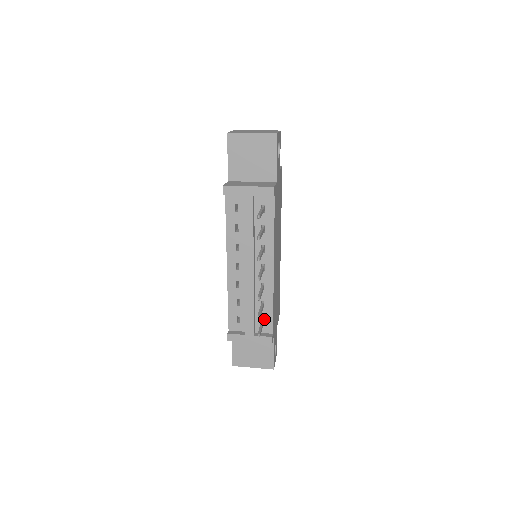
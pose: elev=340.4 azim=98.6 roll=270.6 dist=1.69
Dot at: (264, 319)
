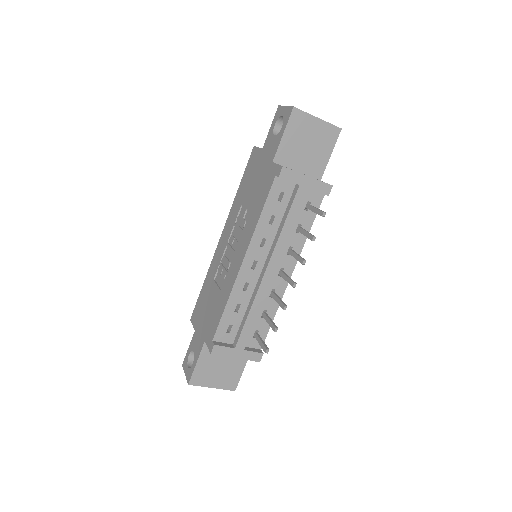
Dot at: (258, 331)
